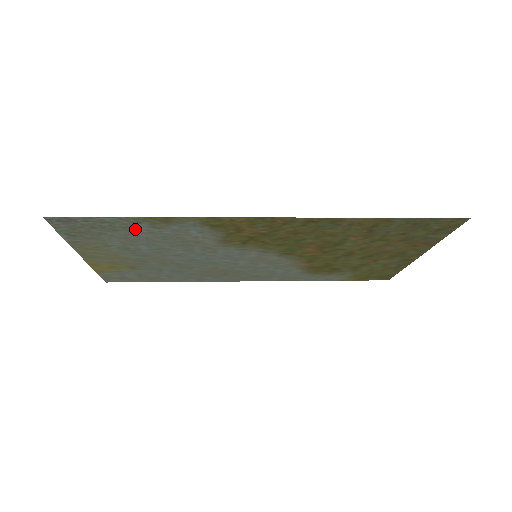
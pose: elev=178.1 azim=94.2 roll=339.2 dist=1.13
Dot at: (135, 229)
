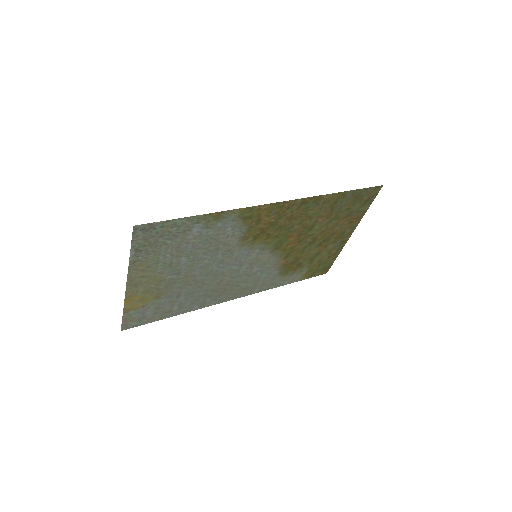
Dot at: (191, 232)
